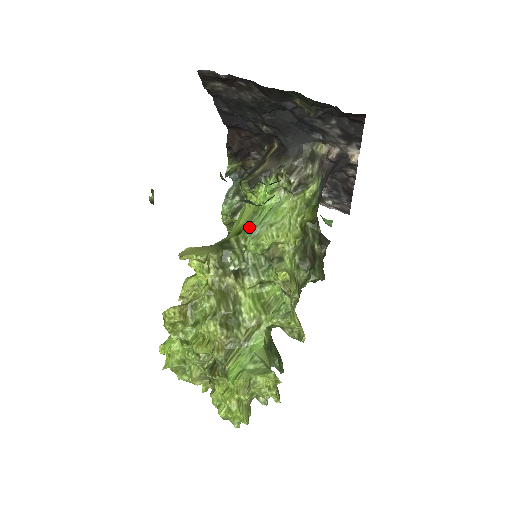
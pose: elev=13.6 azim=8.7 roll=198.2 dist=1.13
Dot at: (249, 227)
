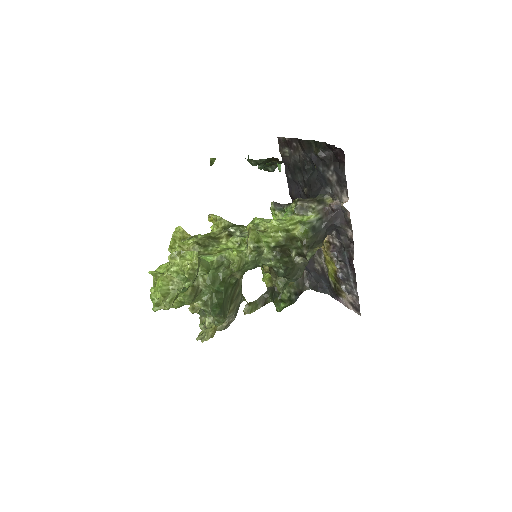
Dot at: occluded
